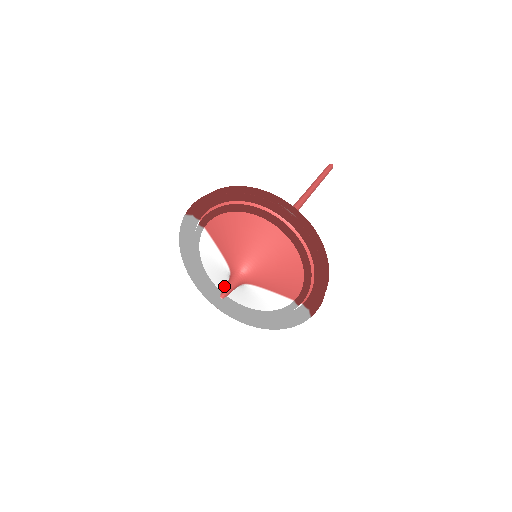
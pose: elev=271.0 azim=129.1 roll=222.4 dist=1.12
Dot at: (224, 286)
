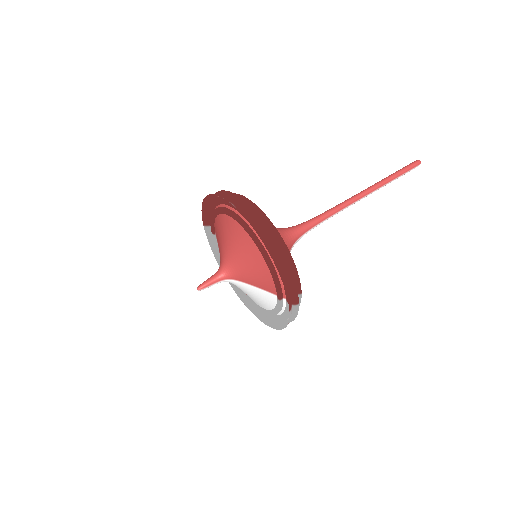
Dot at: occluded
